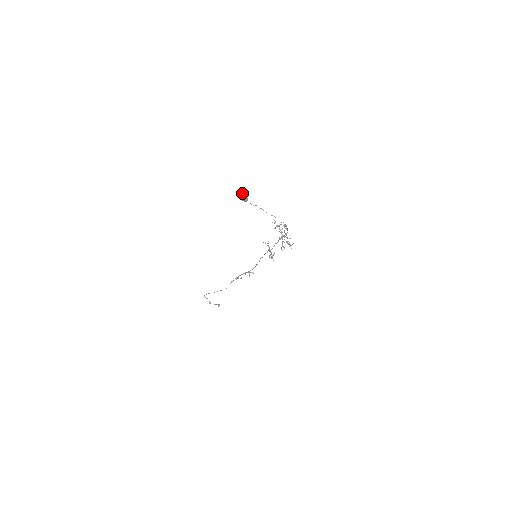
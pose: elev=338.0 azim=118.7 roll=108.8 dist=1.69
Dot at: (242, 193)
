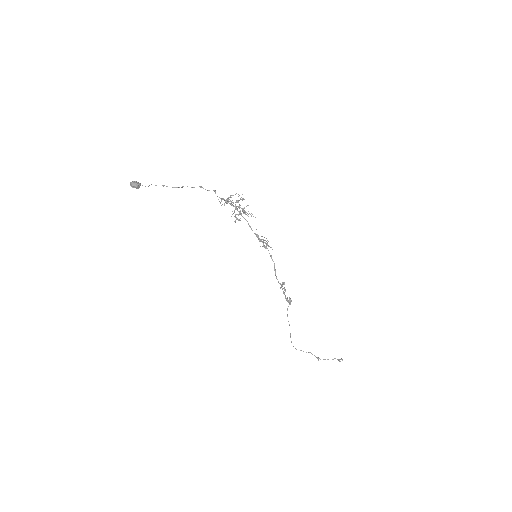
Dot at: (132, 181)
